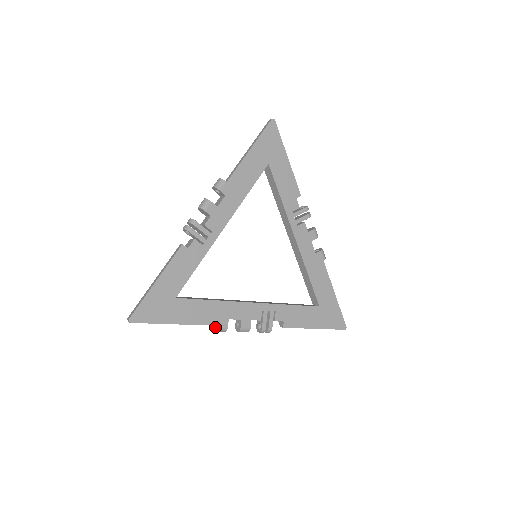
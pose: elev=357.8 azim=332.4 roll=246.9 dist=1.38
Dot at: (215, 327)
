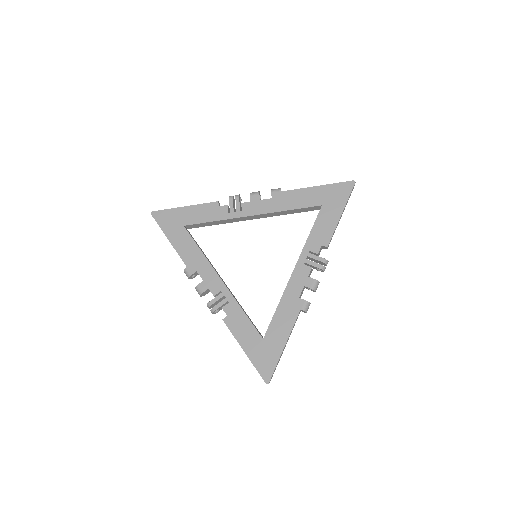
Dot at: (186, 269)
